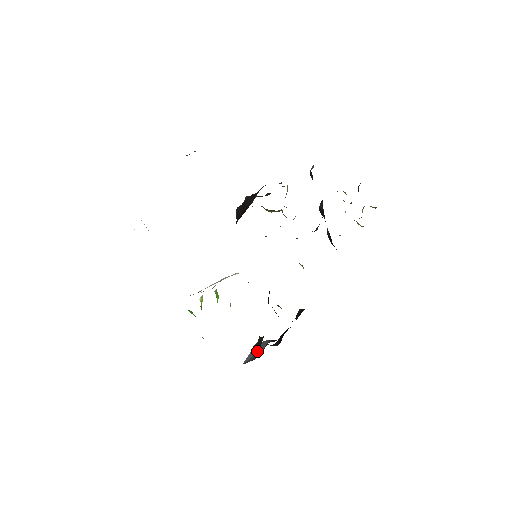
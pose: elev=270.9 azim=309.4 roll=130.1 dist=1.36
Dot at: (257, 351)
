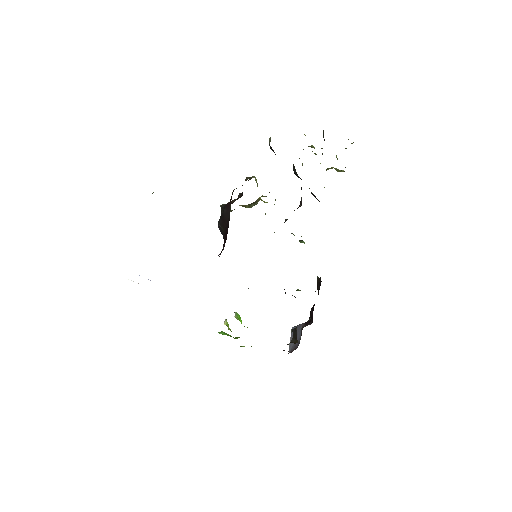
Dot at: occluded
